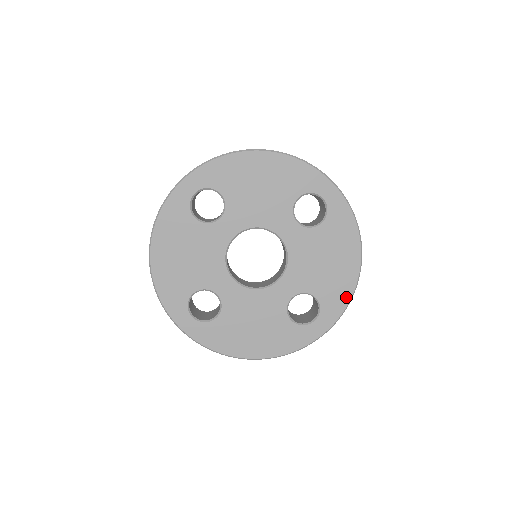
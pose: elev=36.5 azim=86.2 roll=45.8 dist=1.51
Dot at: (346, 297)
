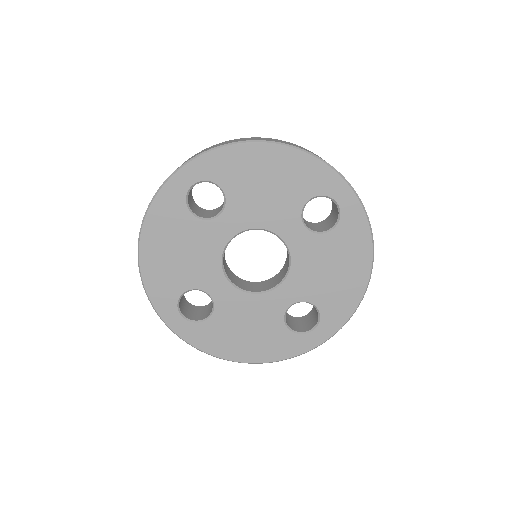
Dot at: (349, 309)
